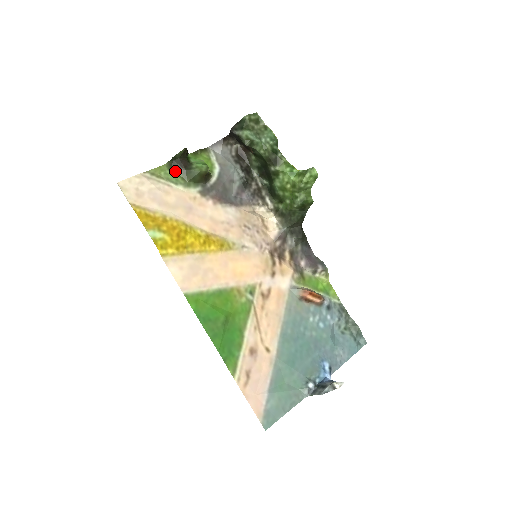
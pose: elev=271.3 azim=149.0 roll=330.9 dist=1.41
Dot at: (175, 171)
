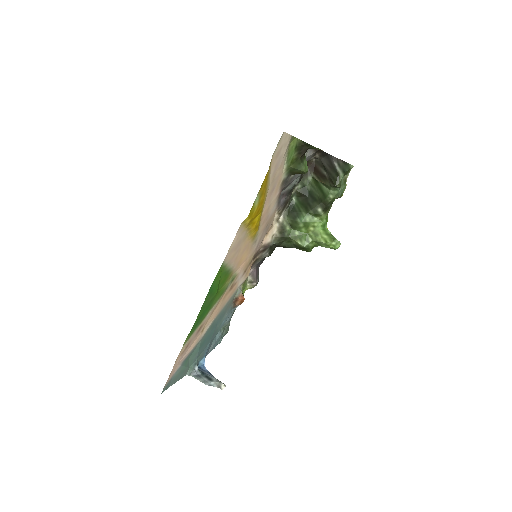
Dot at: (296, 151)
